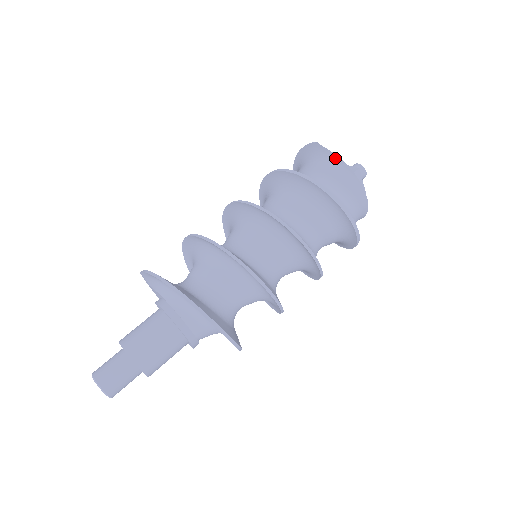
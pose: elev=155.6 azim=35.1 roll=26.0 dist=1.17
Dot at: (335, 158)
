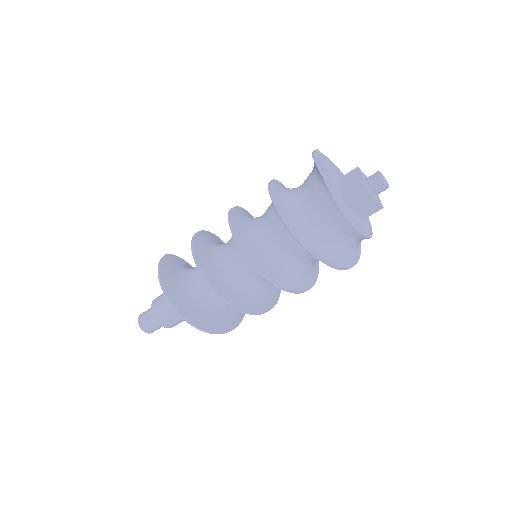
Dot at: (327, 190)
